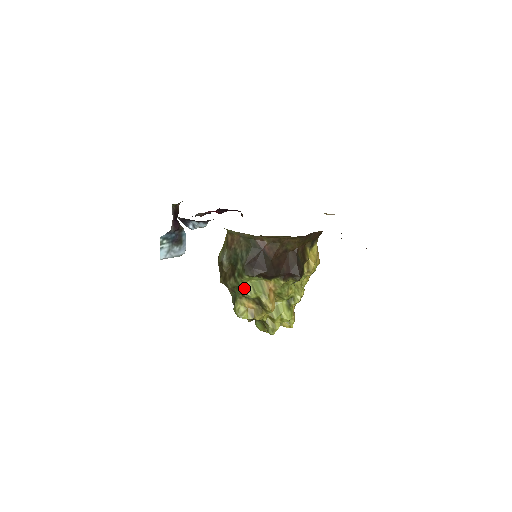
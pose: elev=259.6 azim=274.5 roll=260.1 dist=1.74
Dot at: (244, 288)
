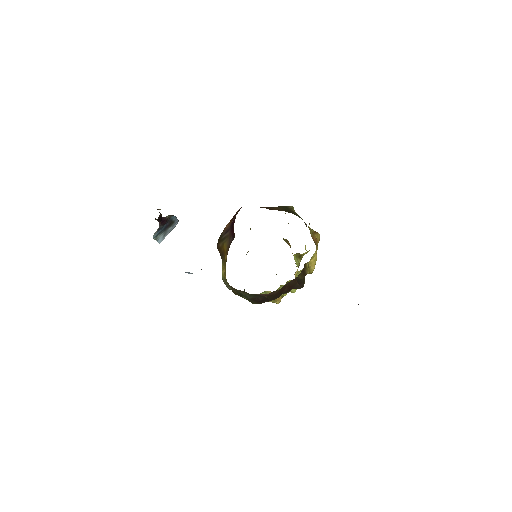
Dot at: occluded
